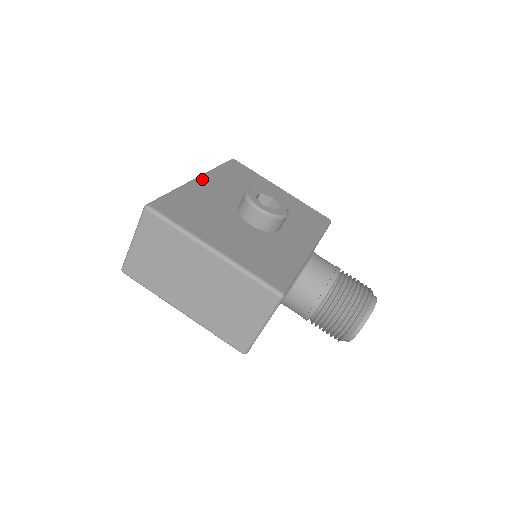
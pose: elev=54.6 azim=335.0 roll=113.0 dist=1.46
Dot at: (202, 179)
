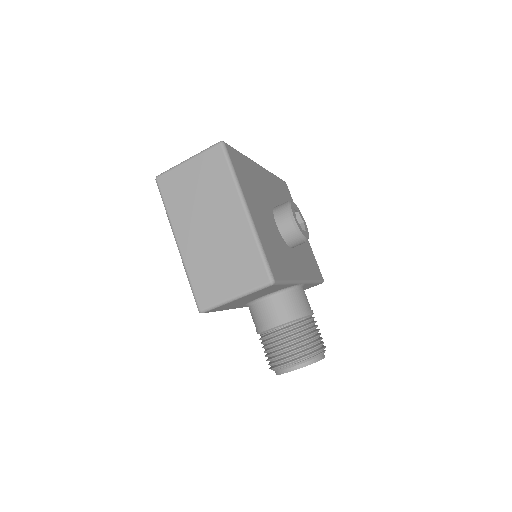
Dot at: (262, 169)
